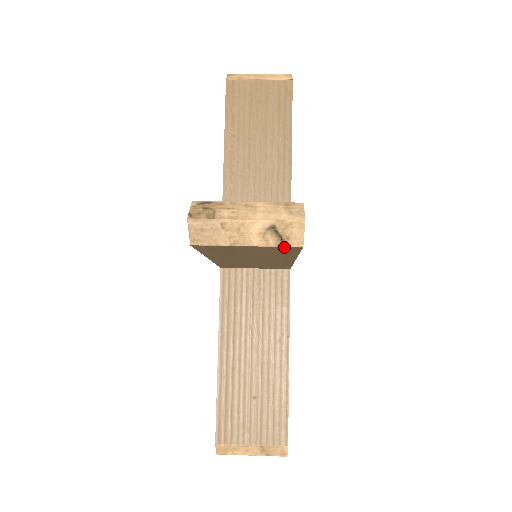
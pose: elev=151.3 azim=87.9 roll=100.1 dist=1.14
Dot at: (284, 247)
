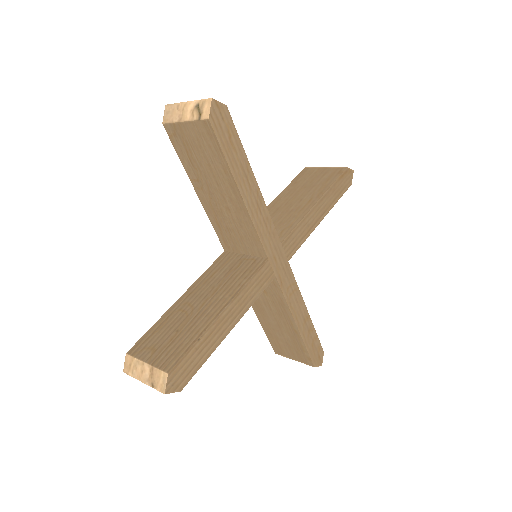
Dot at: (201, 122)
